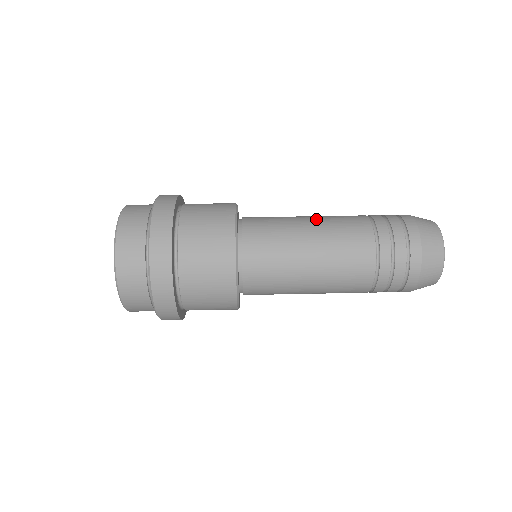
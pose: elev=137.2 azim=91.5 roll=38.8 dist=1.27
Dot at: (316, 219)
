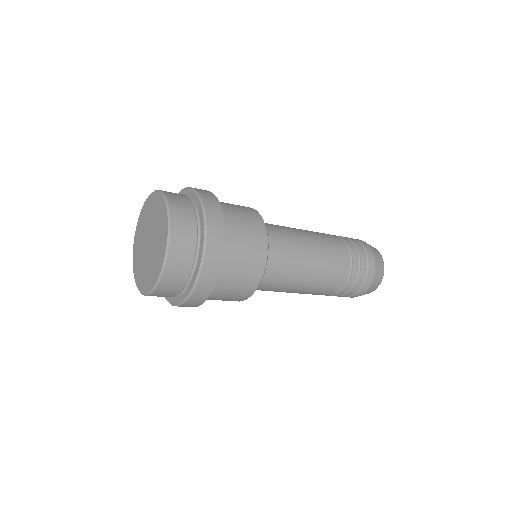
Dot at: occluded
